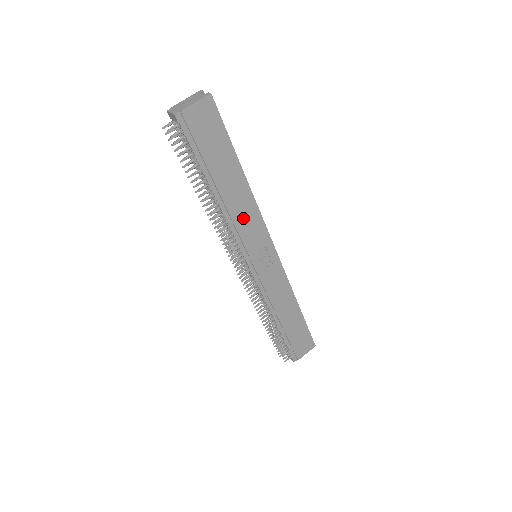
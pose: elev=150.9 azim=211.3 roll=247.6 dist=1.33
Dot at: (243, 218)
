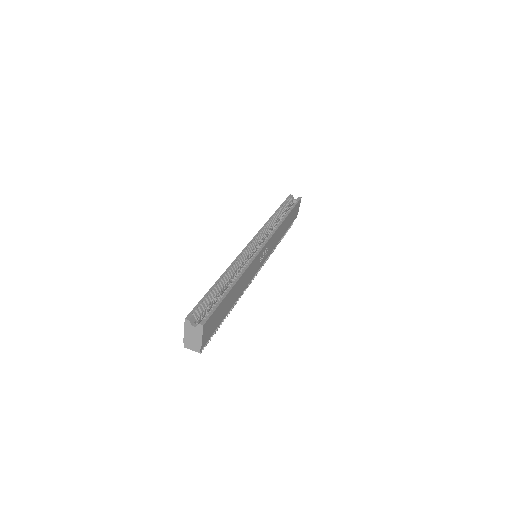
Dot at: (247, 279)
